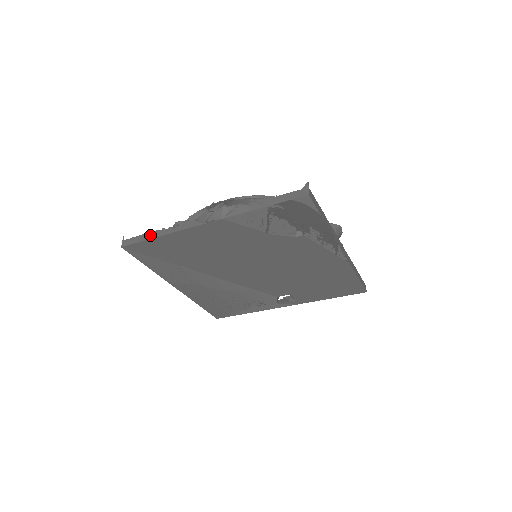
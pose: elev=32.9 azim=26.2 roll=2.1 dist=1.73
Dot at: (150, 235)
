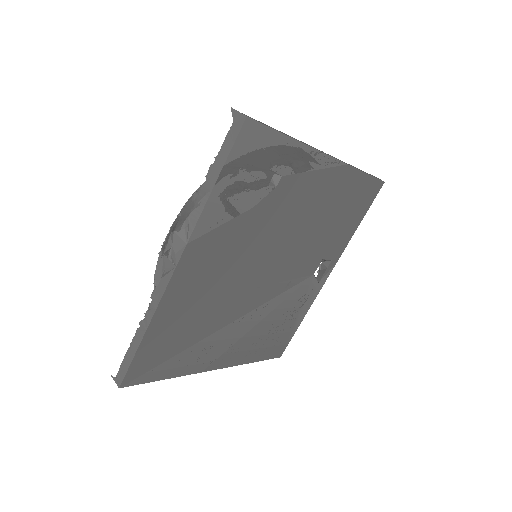
Dot at: (134, 343)
